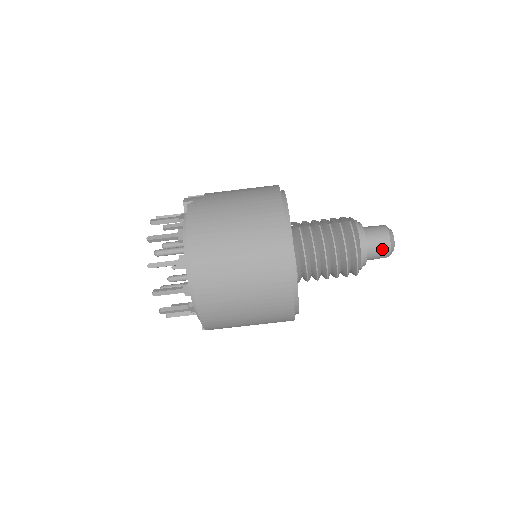
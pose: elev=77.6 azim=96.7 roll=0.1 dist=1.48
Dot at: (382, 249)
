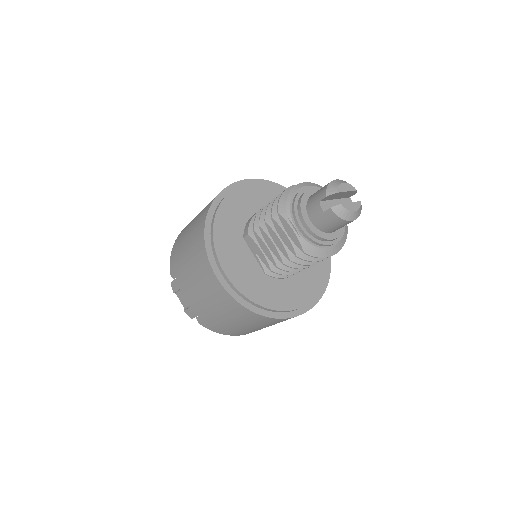
Dot at: occluded
